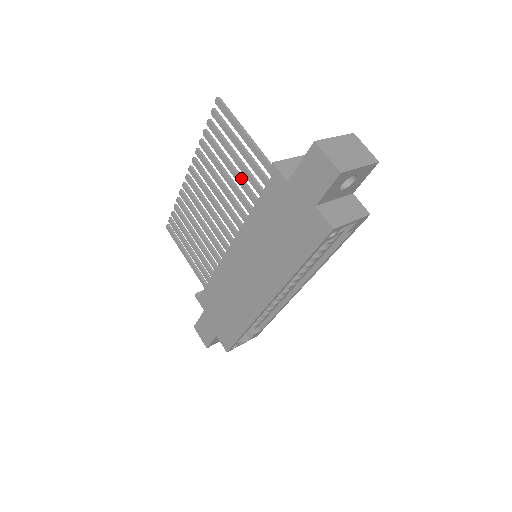
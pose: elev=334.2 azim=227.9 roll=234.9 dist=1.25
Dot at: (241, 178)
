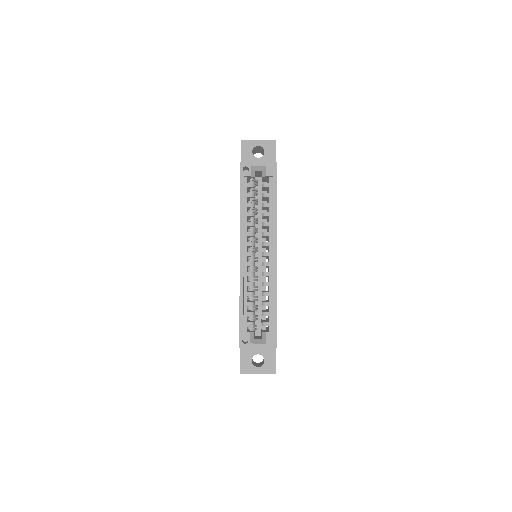
Dot at: occluded
